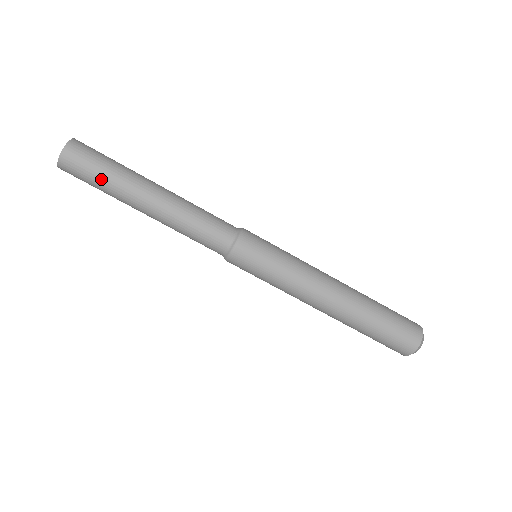
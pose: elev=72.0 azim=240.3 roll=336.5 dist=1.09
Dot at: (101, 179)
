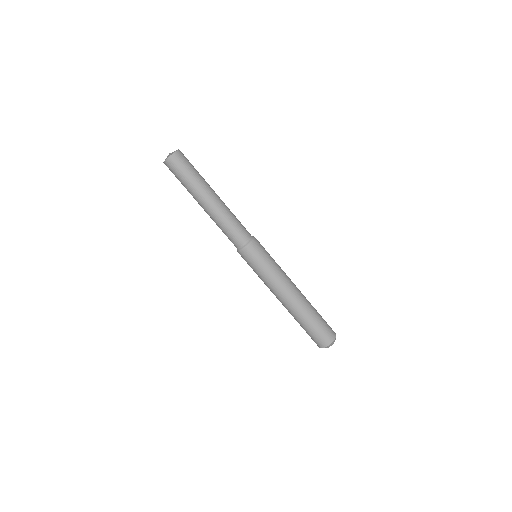
Dot at: (182, 183)
